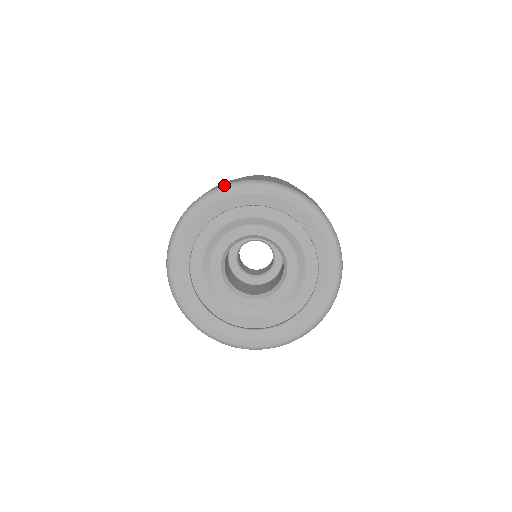
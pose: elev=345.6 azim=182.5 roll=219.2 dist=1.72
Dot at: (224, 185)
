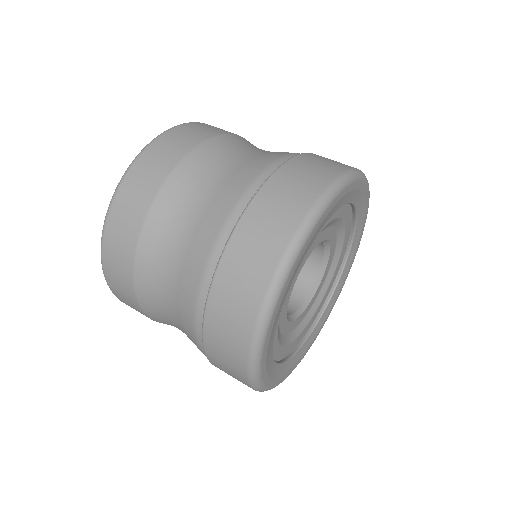
Dot at: (349, 173)
